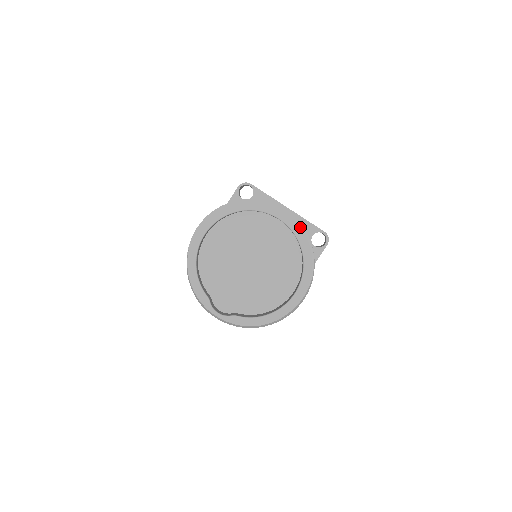
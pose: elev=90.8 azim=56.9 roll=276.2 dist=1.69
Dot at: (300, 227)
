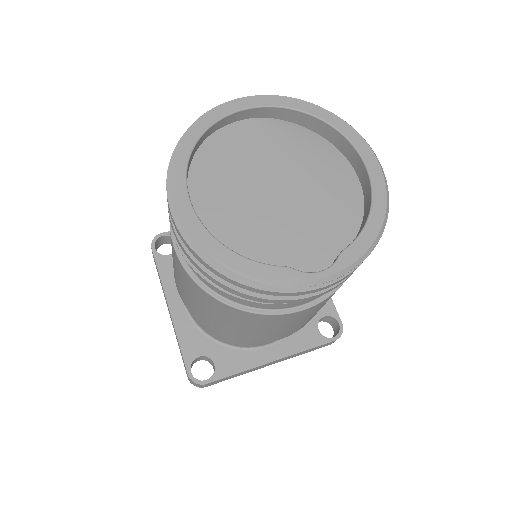
Dot at: (281, 96)
